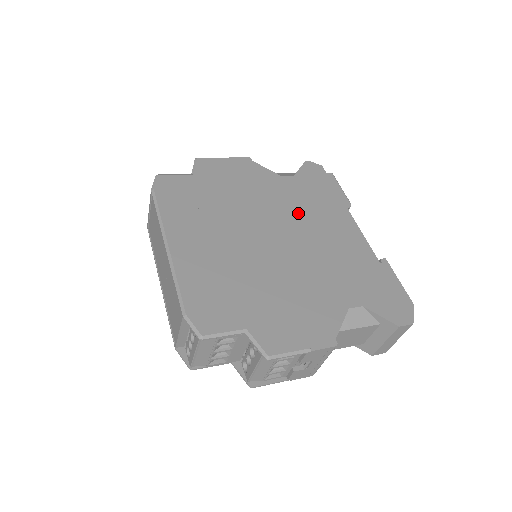
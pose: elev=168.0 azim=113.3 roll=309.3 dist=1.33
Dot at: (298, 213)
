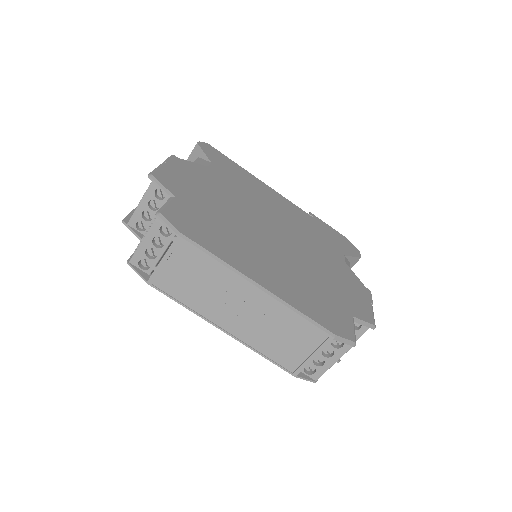
Dot at: (254, 200)
